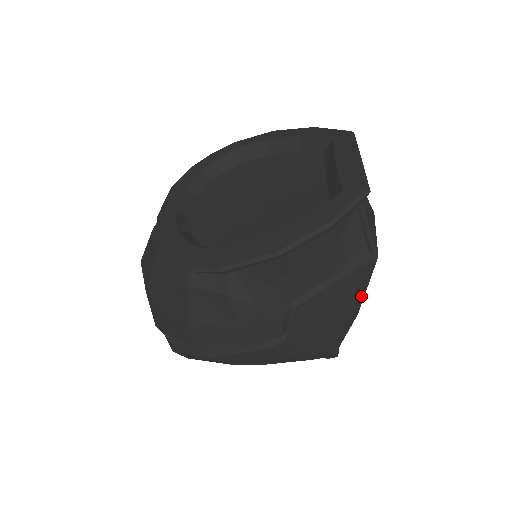
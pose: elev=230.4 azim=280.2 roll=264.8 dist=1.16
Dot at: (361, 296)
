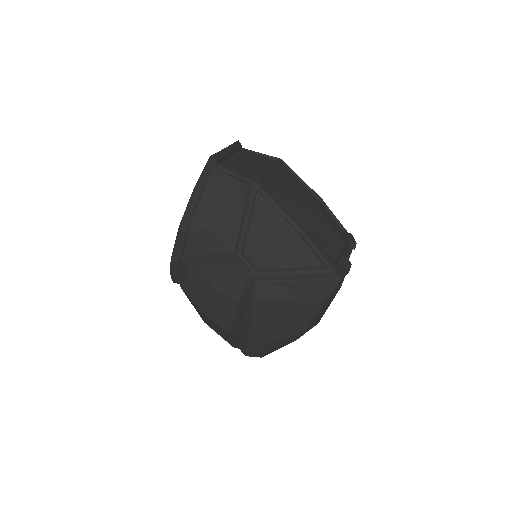
Dot at: (284, 216)
